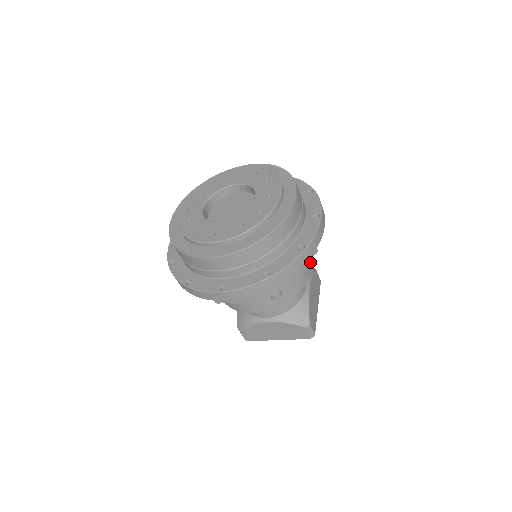
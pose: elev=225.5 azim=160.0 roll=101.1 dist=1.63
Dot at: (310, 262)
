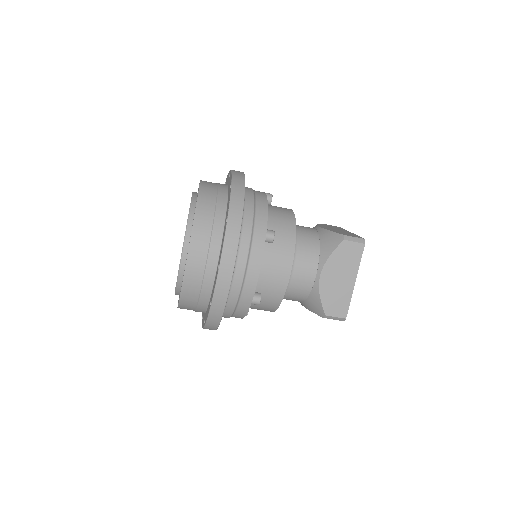
Dot at: (284, 208)
